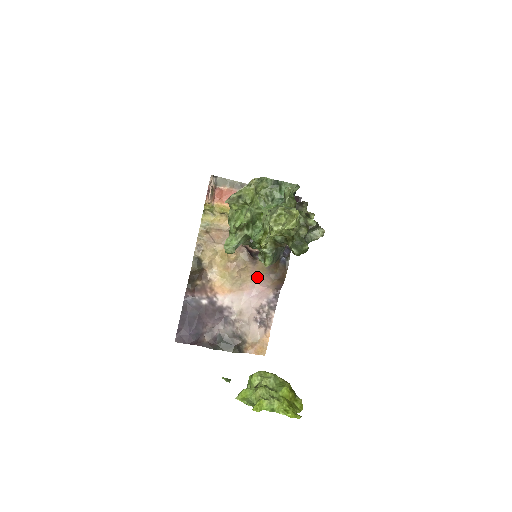
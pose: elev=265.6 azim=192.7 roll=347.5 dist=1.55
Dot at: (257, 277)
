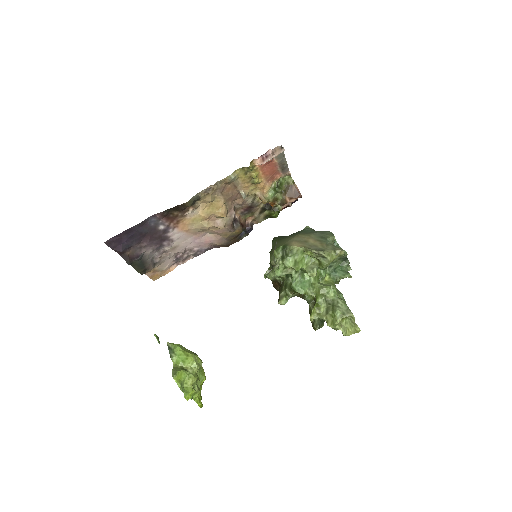
Dot at: (214, 233)
